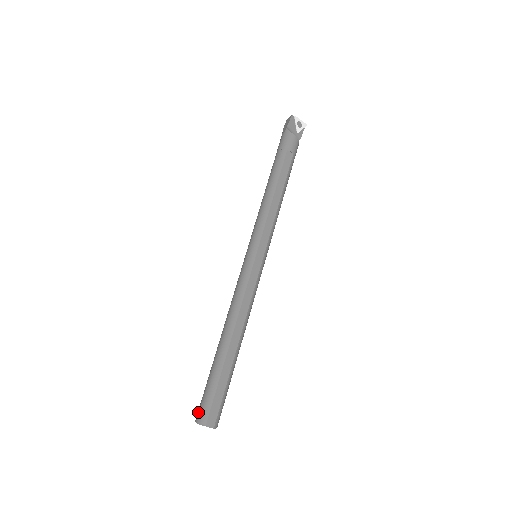
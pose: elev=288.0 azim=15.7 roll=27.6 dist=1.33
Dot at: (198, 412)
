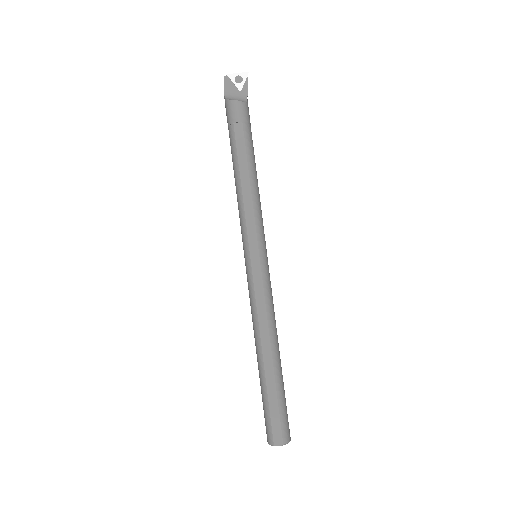
Dot at: (266, 433)
